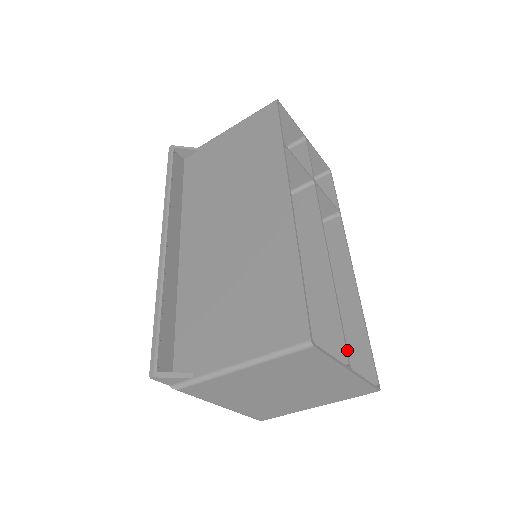
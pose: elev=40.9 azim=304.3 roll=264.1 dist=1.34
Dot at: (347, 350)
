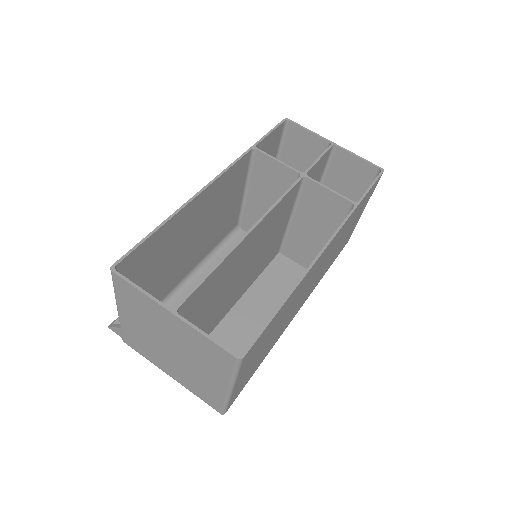
Dot at: (188, 298)
